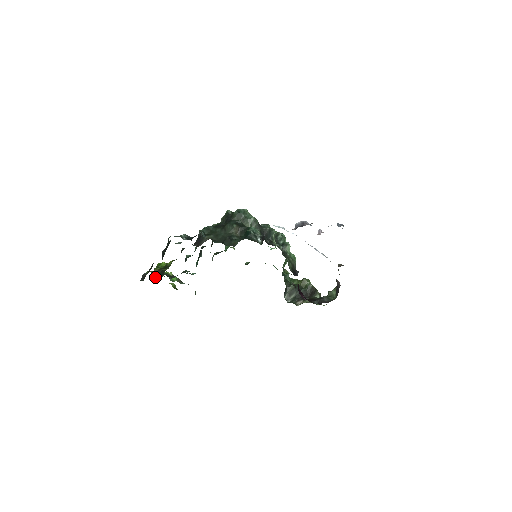
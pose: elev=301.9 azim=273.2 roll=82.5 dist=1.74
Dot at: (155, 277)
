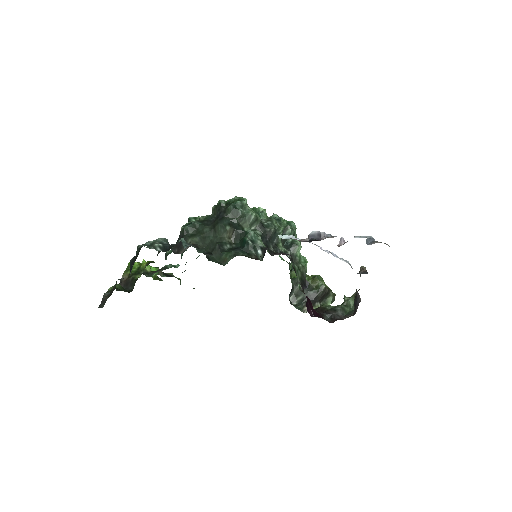
Dot at: (123, 287)
